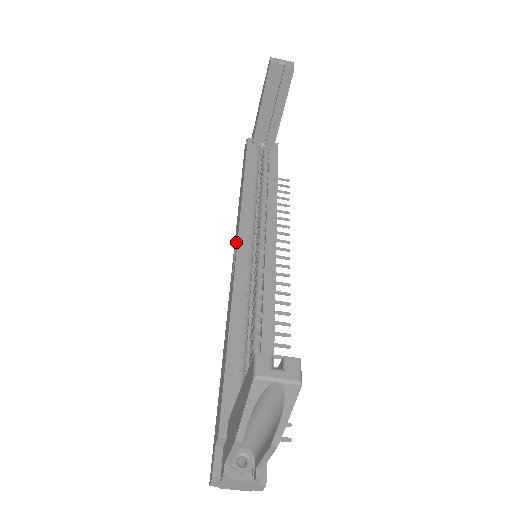
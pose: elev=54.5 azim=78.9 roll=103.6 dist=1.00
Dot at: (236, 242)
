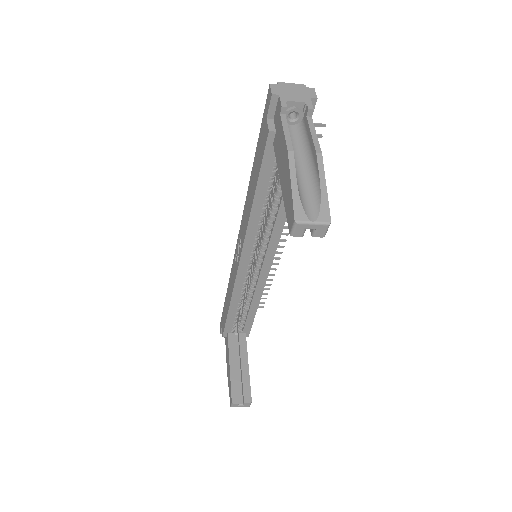
Dot at: (240, 248)
